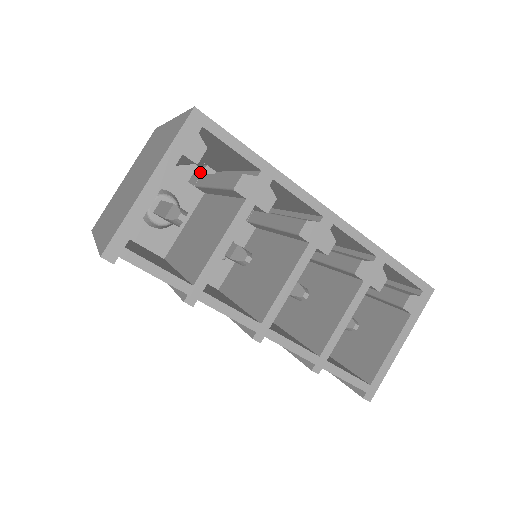
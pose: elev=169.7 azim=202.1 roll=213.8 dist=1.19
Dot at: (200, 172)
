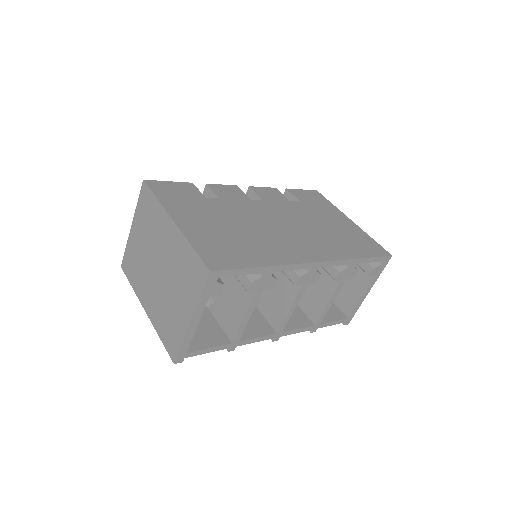
Dot at: occluded
